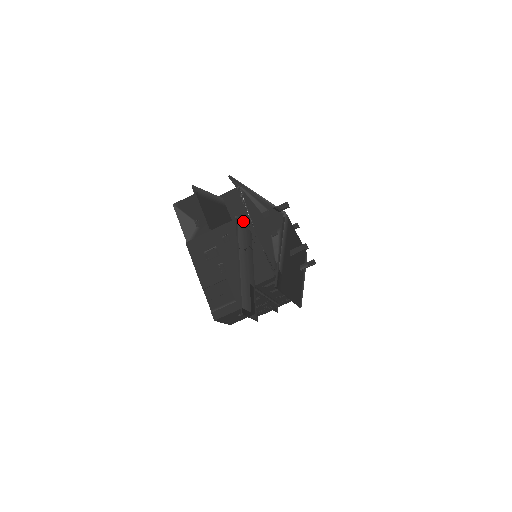
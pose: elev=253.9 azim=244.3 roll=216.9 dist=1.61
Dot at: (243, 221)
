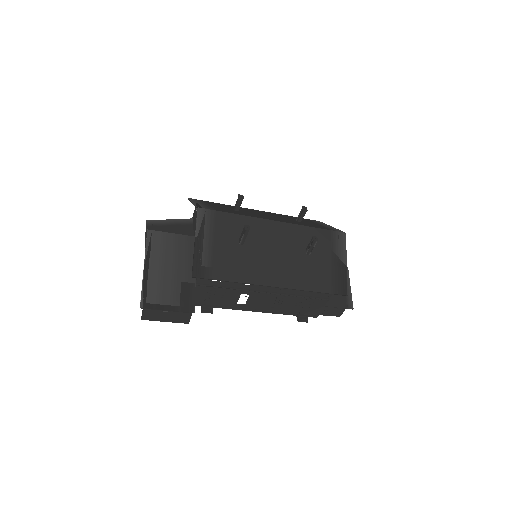
Dot at: occluded
